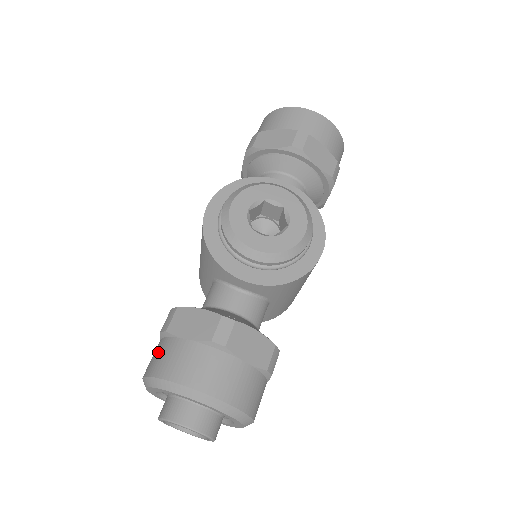
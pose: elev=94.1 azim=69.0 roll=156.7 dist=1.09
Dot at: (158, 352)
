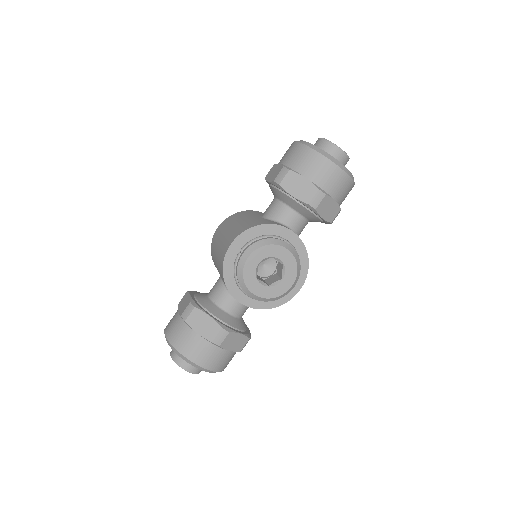
Dot at: (178, 329)
